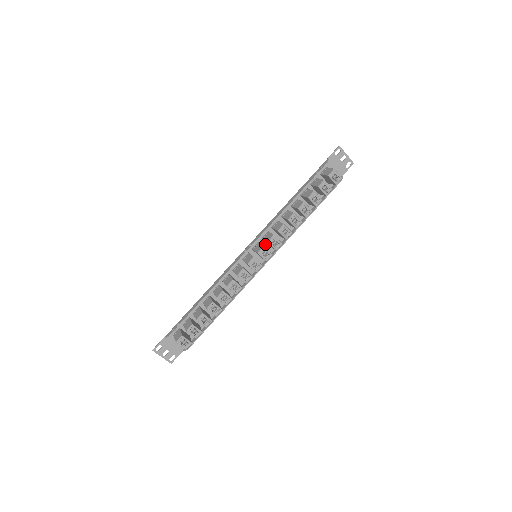
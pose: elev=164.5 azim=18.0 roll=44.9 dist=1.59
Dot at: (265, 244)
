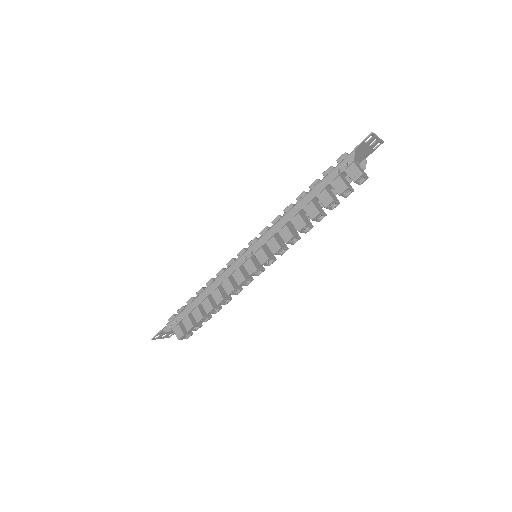
Dot at: occluded
